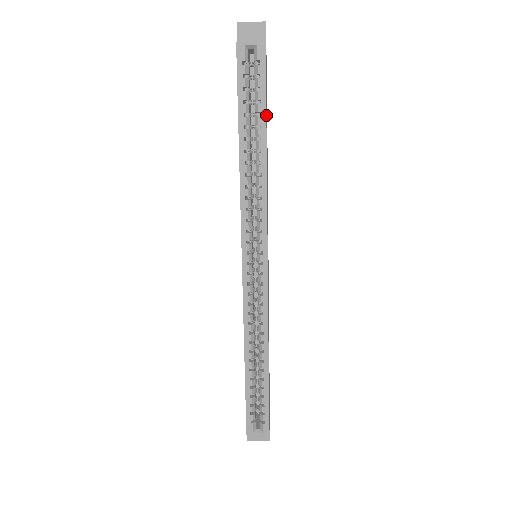
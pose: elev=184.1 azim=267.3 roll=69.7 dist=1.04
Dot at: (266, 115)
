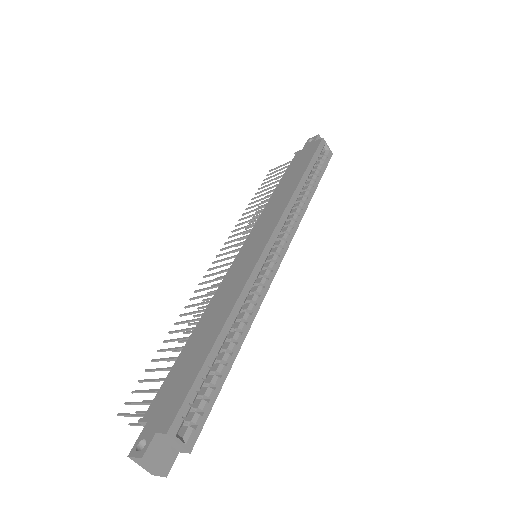
Dot at: occluded
